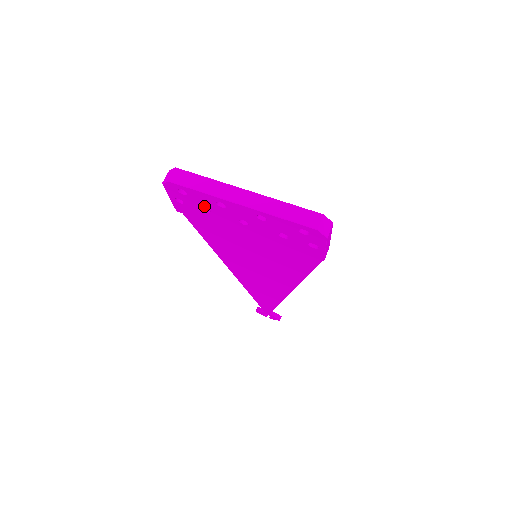
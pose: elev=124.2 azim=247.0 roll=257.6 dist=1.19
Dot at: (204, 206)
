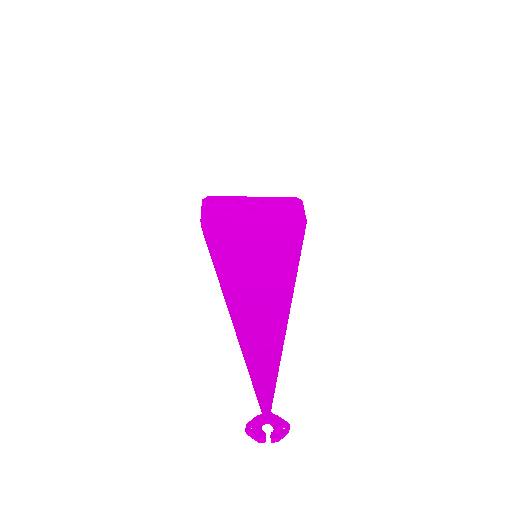
Dot at: (227, 206)
